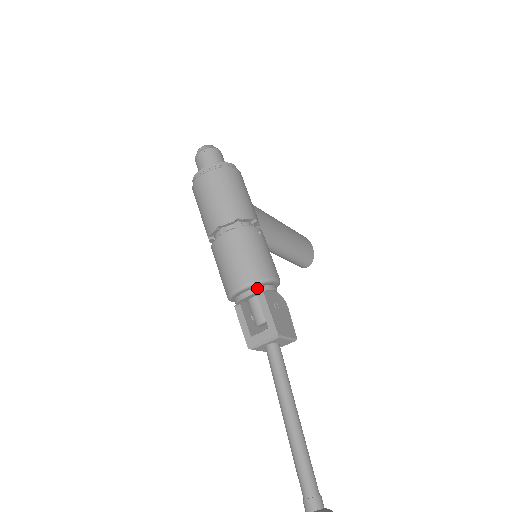
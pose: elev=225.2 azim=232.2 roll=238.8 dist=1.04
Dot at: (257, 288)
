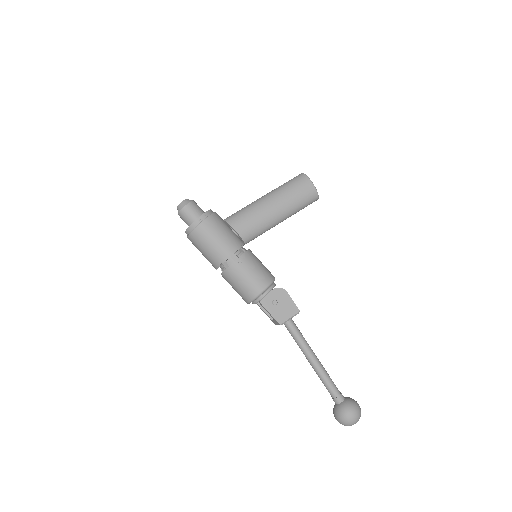
Dot at: (256, 301)
